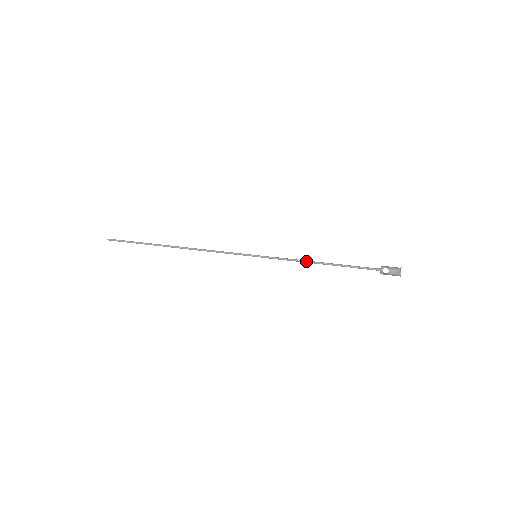
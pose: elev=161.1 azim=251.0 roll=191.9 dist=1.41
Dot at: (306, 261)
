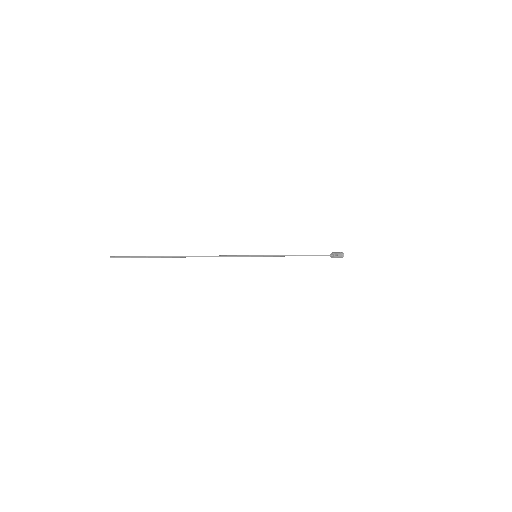
Dot at: (290, 255)
